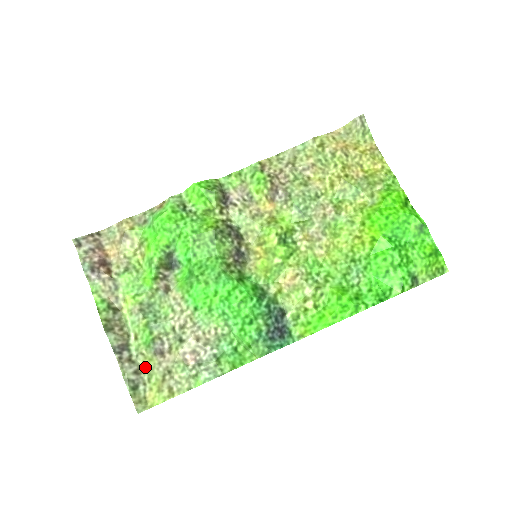
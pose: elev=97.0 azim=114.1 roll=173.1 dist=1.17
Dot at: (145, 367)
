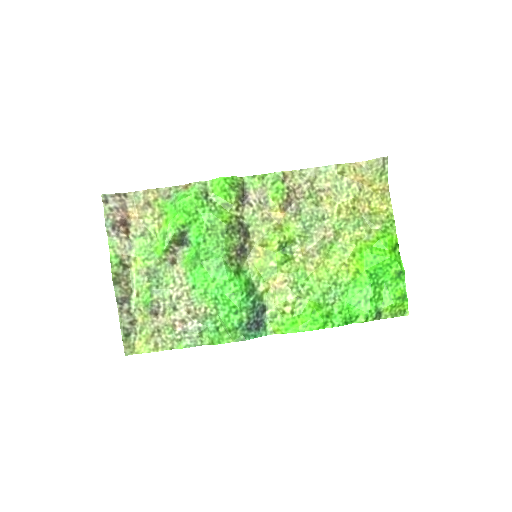
Dot at: (139, 320)
